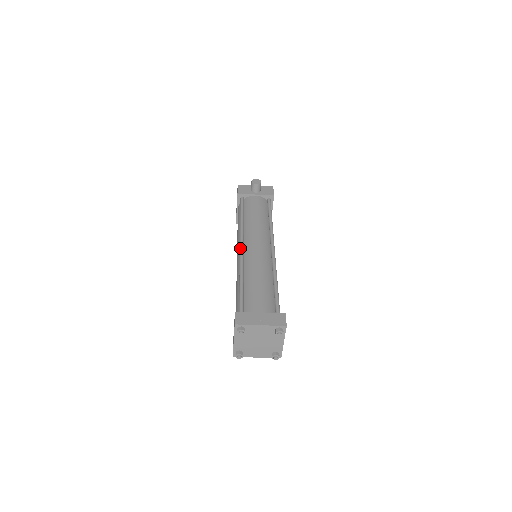
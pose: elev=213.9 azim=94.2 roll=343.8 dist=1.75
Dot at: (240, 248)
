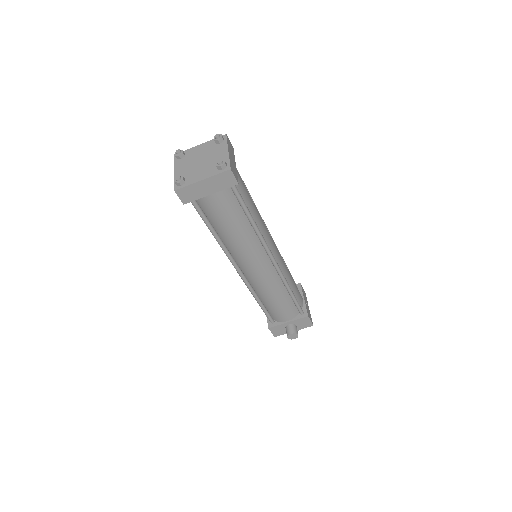
Dot at: occluded
